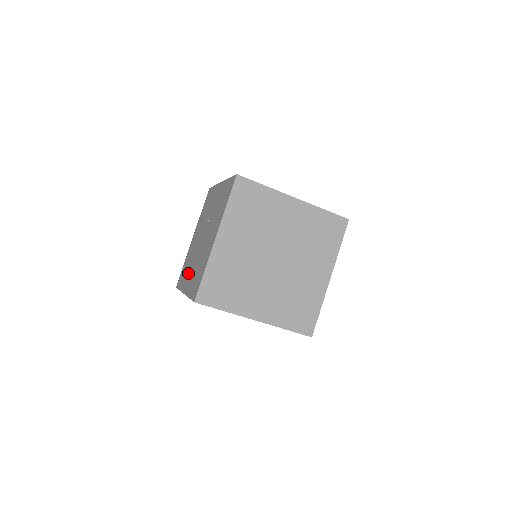
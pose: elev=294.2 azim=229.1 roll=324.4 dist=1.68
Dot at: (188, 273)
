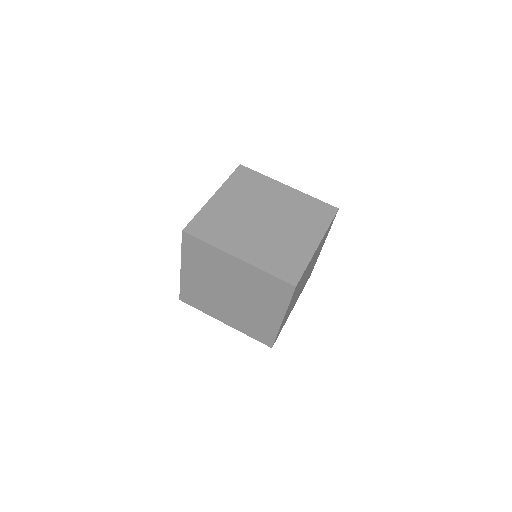
Dot at: occluded
